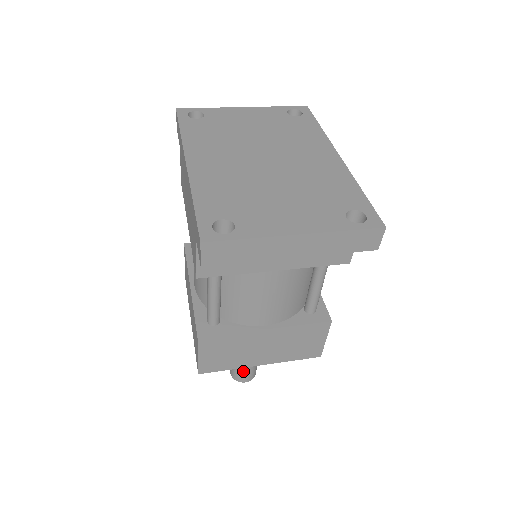
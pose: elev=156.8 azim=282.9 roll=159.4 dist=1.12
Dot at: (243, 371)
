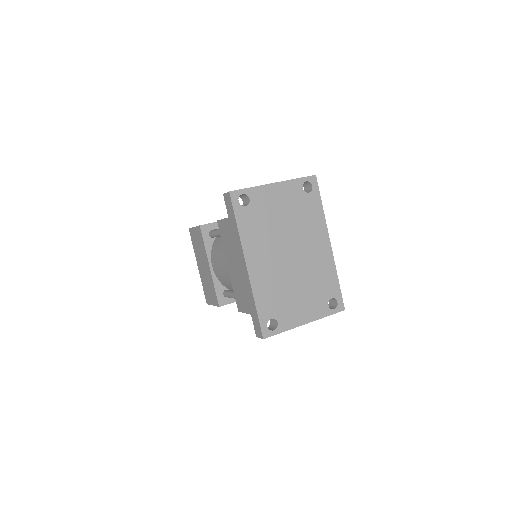
Dot at: occluded
